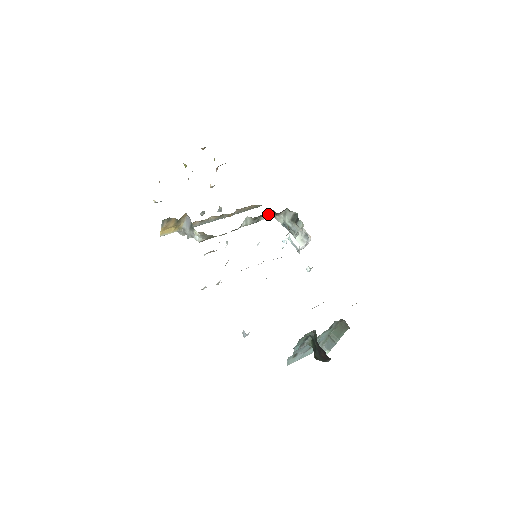
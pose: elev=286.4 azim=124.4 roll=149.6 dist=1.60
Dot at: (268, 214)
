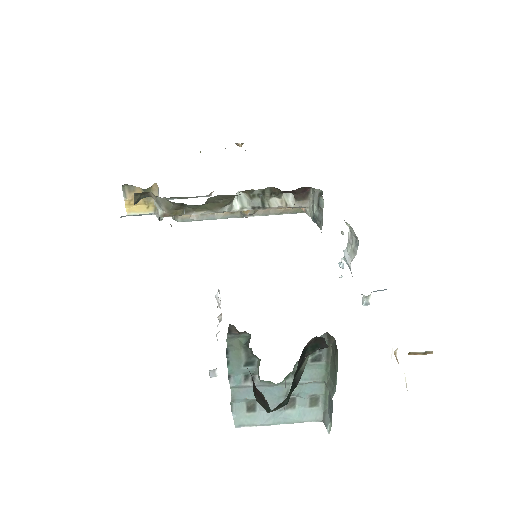
Dot at: (277, 193)
